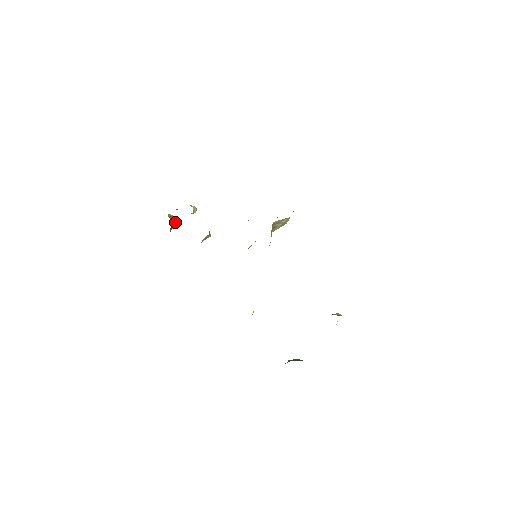
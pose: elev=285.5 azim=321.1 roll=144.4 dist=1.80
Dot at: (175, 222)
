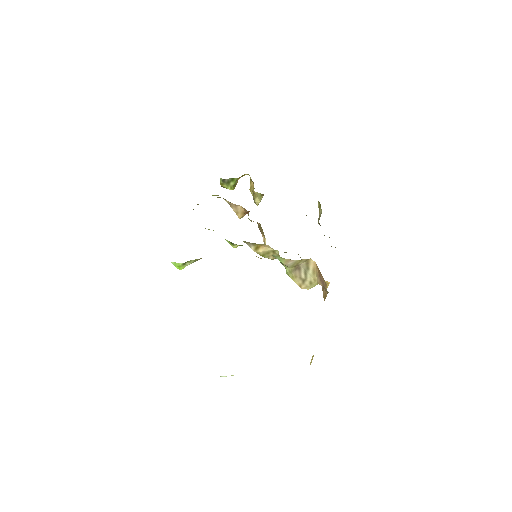
Dot at: (231, 188)
